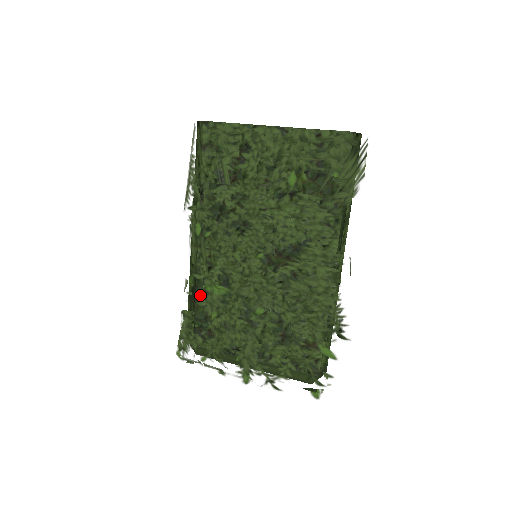
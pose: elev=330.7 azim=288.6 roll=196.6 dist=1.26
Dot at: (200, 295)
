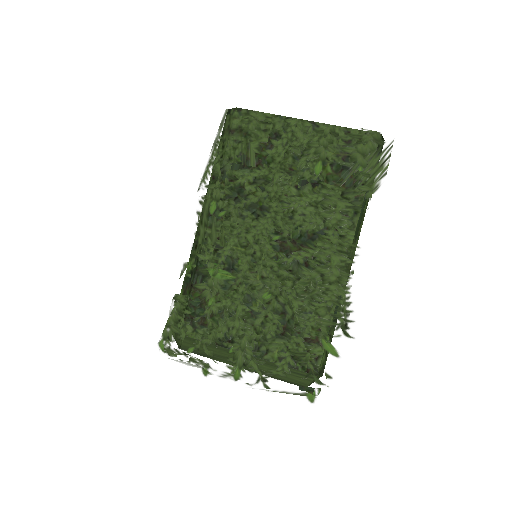
Dot at: (201, 277)
